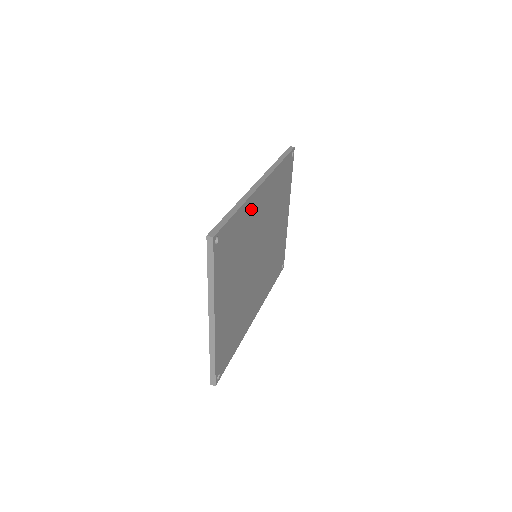
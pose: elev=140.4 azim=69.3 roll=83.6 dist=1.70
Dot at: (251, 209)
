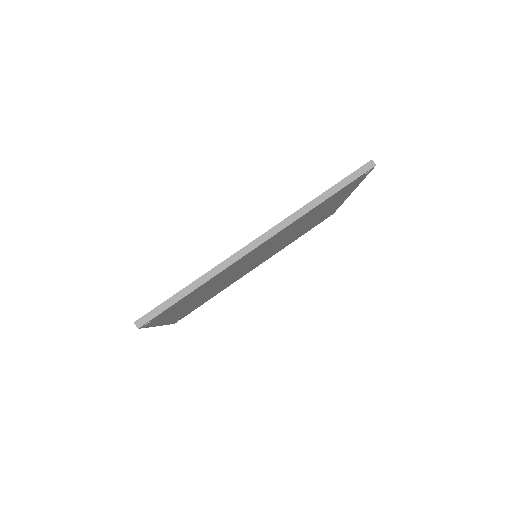
Dot at: (231, 267)
